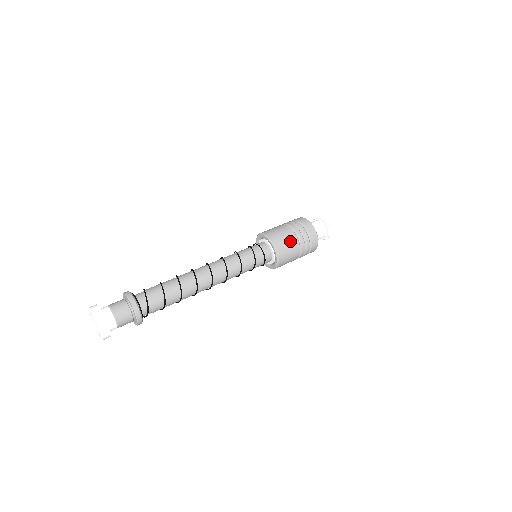
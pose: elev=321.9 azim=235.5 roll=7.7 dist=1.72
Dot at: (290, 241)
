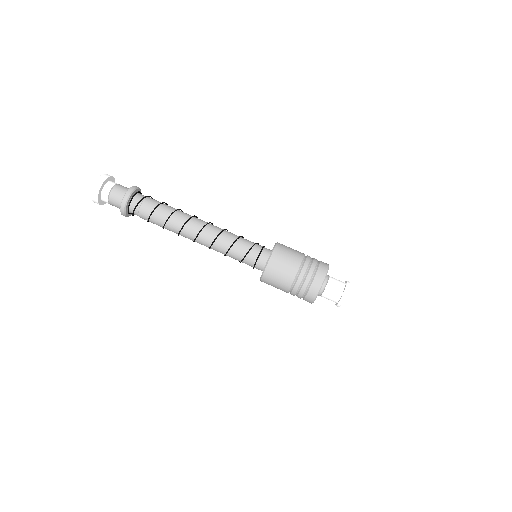
Dot at: (287, 270)
